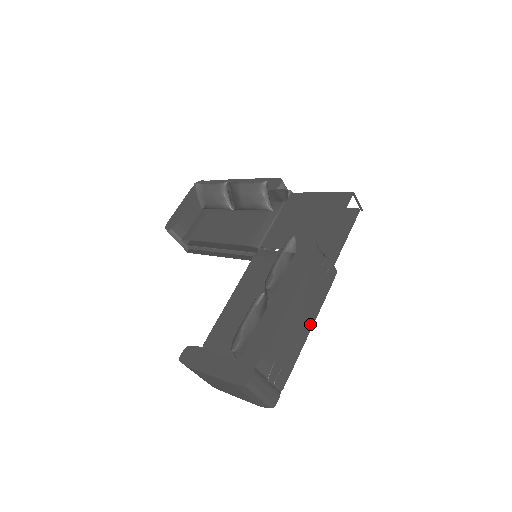
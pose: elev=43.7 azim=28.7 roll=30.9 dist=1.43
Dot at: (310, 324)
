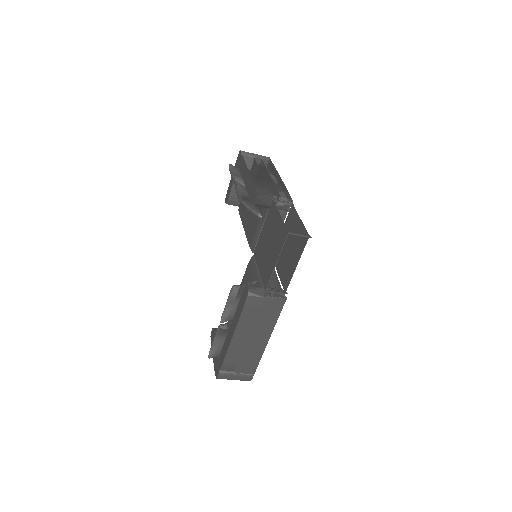
Dot at: (266, 337)
